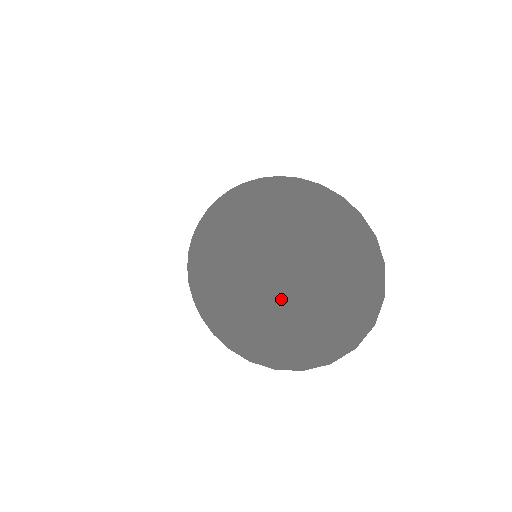
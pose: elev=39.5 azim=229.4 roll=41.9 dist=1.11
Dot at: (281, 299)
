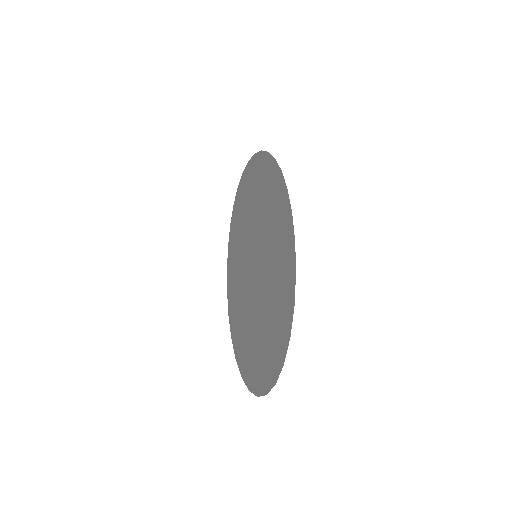
Dot at: (251, 315)
